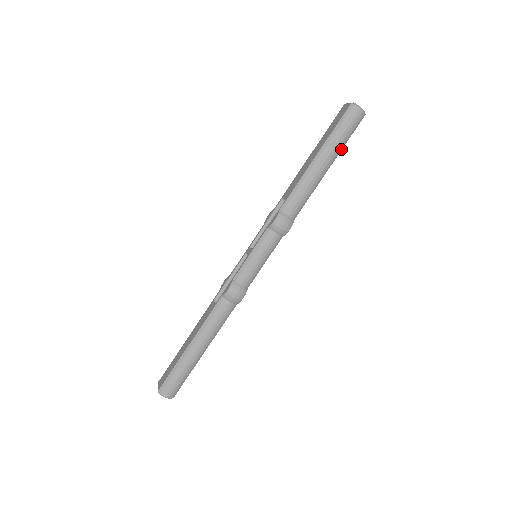
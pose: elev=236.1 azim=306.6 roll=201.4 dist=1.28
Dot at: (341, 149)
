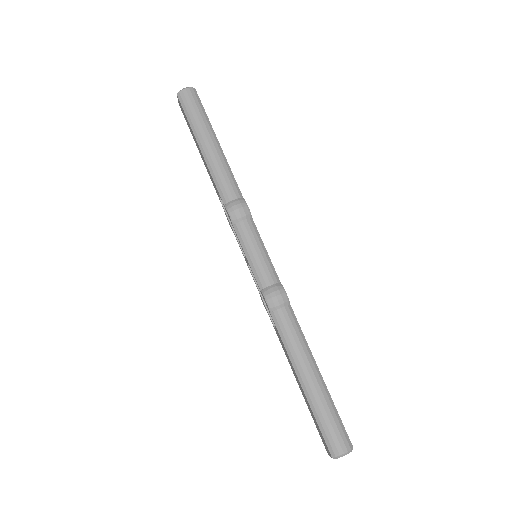
Dot at: (209, 122)
